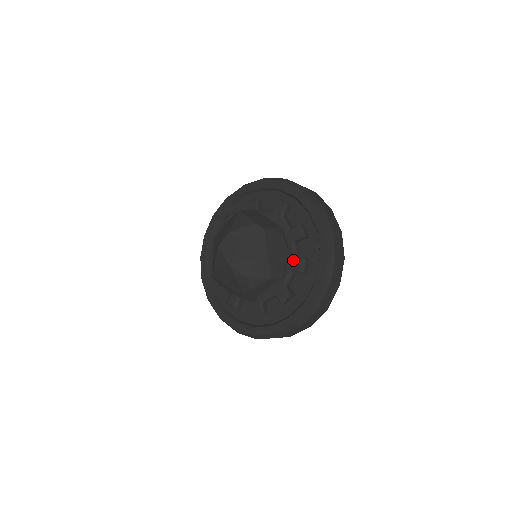
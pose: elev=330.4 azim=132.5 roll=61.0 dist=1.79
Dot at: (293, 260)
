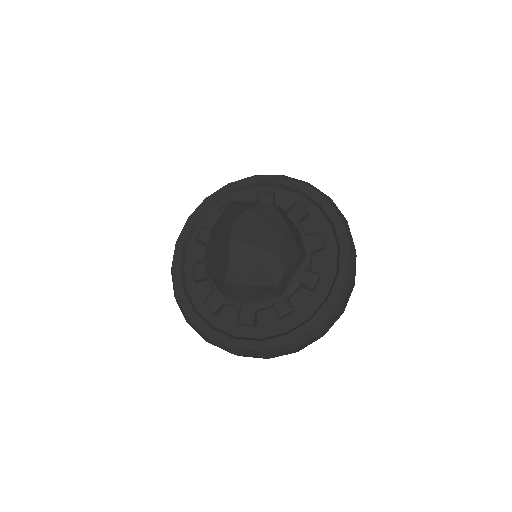
Dot at: (306, 238)
